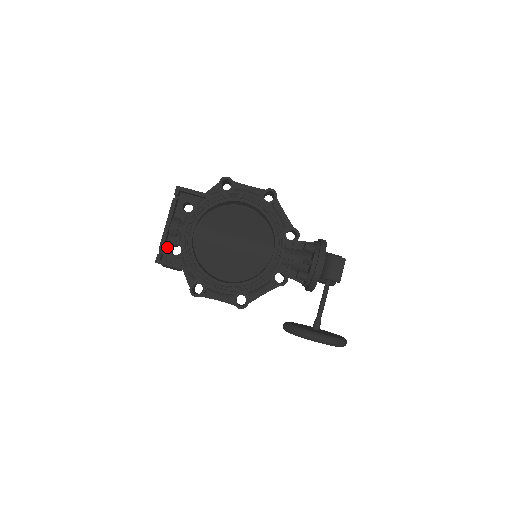
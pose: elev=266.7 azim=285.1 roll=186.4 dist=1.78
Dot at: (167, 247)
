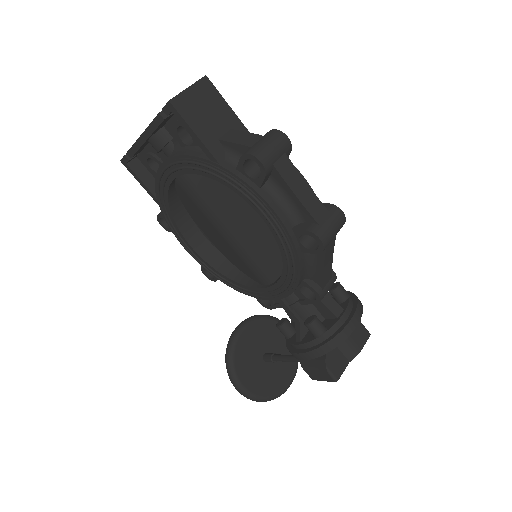
Dot at: (146, 150)
